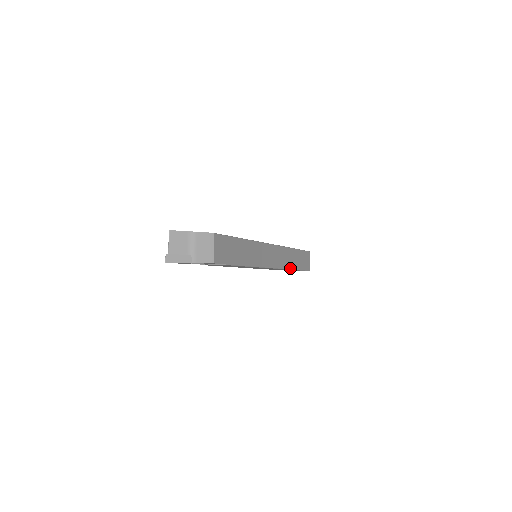
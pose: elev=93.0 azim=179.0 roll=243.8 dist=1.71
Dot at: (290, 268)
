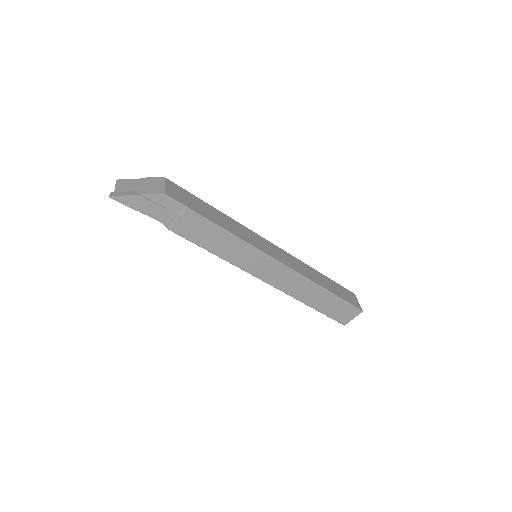
Dot at: (317, 284)
